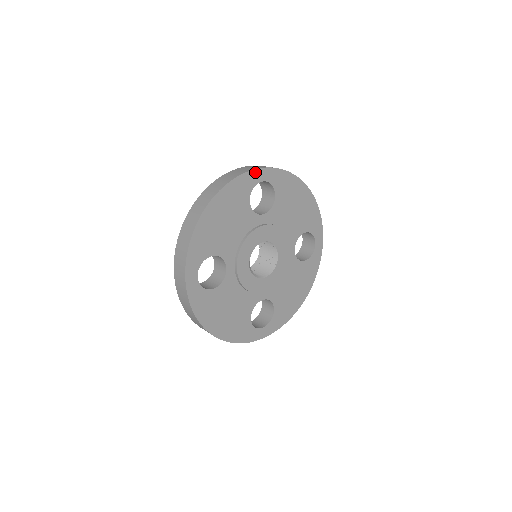
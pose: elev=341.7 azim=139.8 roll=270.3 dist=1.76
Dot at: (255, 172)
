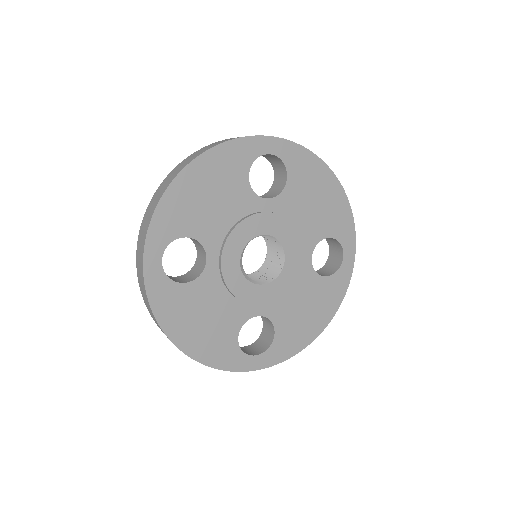
Dot at: (260, 139)
